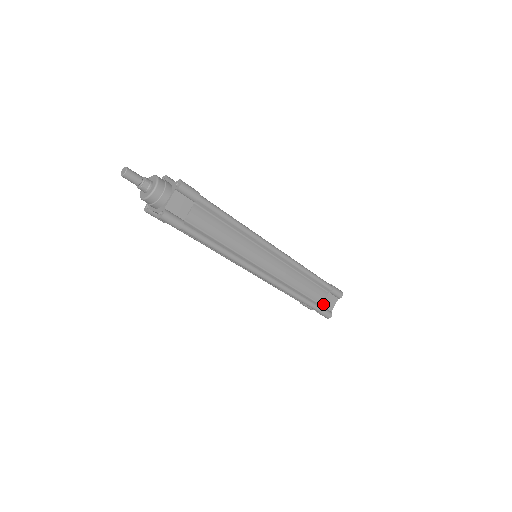
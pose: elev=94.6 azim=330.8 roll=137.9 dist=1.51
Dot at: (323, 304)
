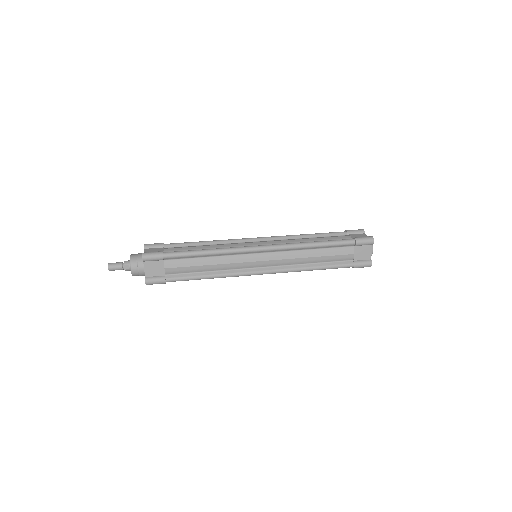
Dot at: (355, 258)
